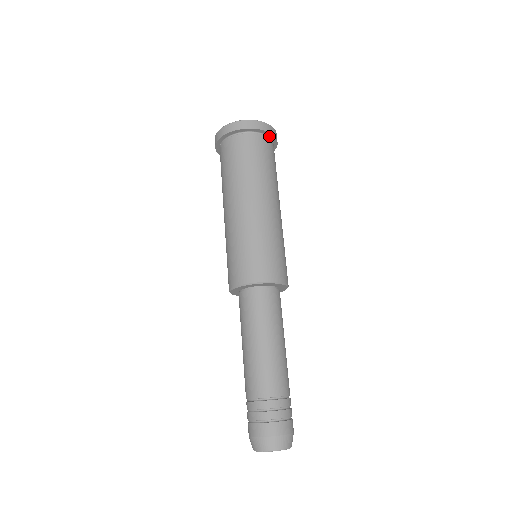
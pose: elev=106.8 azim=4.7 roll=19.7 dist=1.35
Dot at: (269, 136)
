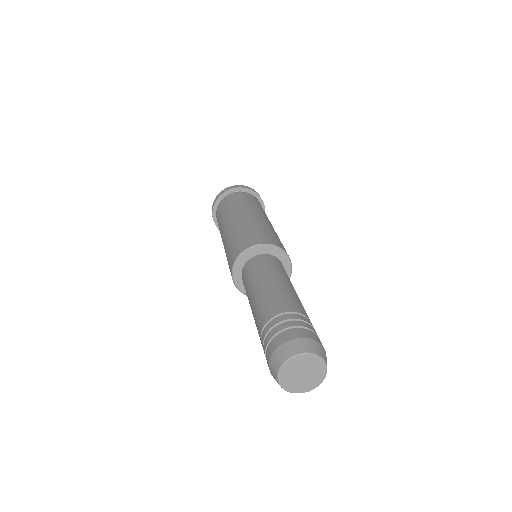
Dot at: occluded
